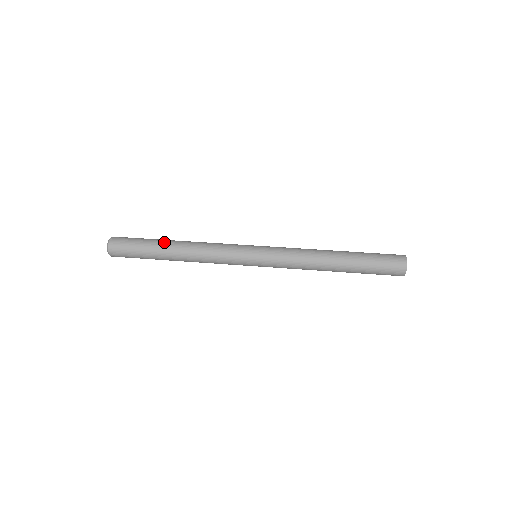
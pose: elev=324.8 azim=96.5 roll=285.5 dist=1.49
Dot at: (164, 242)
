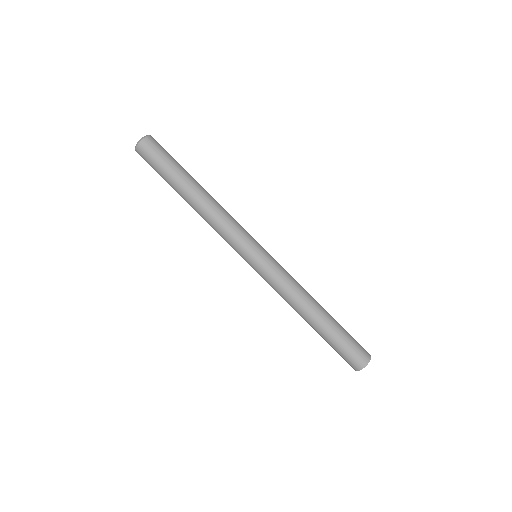
Dot at: (183, 186)
